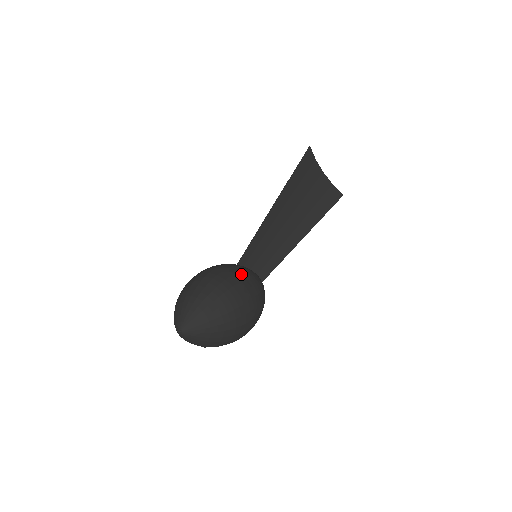
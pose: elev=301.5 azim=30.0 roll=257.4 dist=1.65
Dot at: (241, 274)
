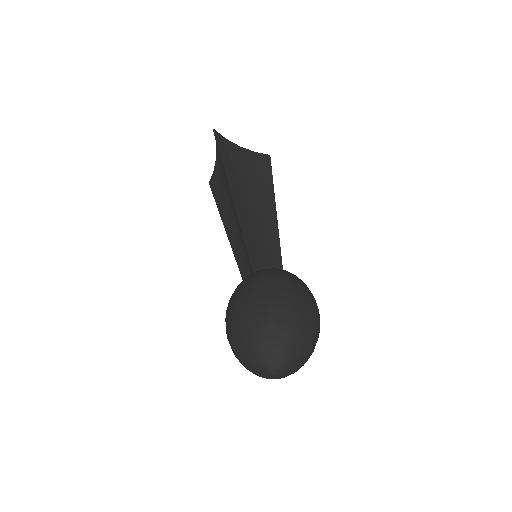
Dot at: (270, 274)
